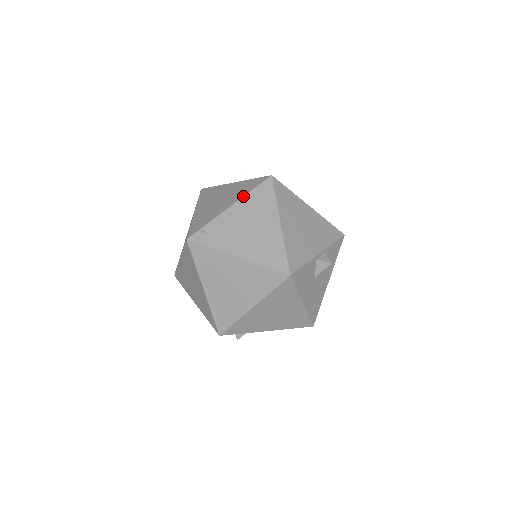
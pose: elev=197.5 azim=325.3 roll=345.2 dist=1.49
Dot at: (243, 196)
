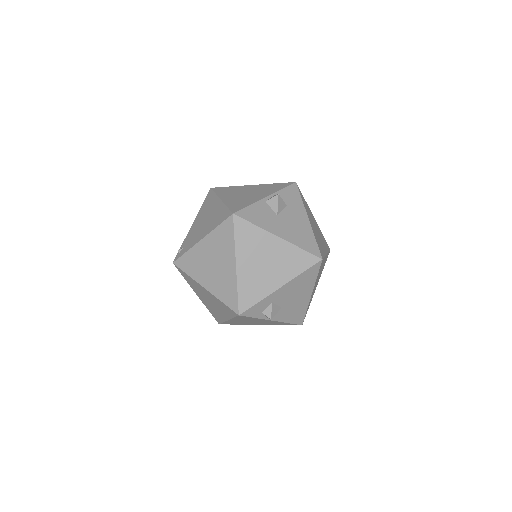
Dot at: (198, 212)
